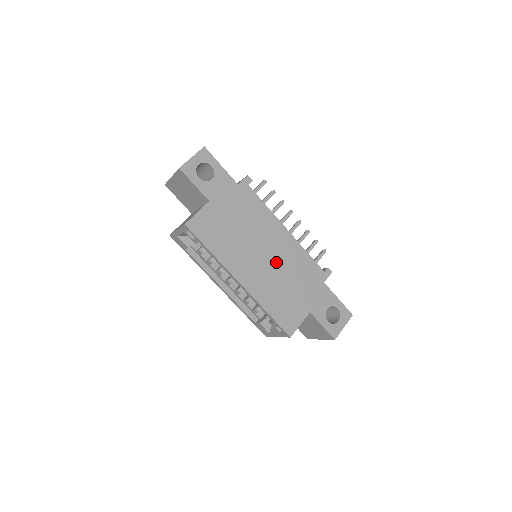
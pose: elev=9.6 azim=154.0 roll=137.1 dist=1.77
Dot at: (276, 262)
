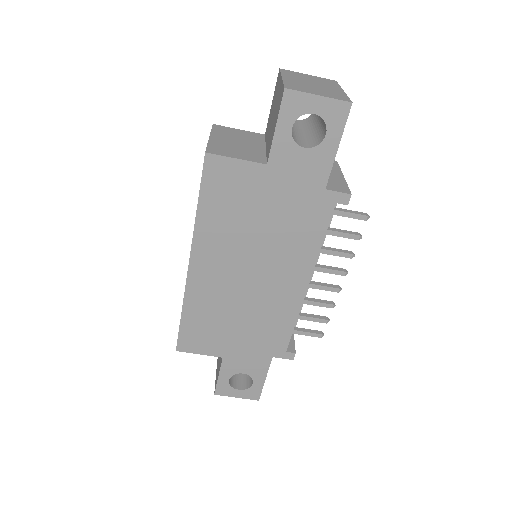
Dot at: (252, 294)
